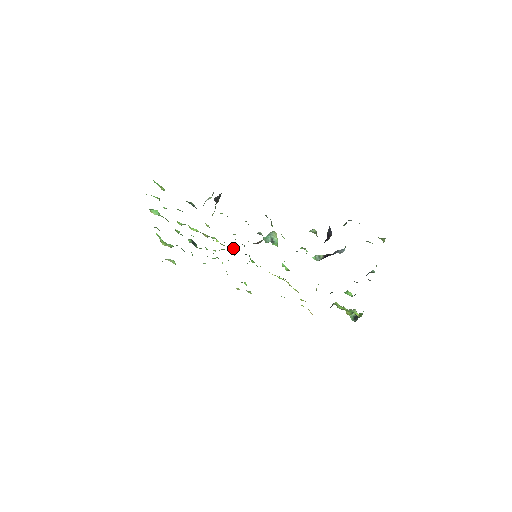
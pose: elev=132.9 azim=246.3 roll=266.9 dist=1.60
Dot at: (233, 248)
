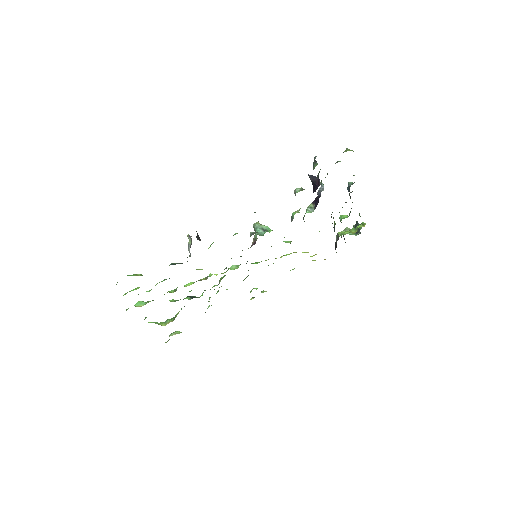
Dot at: (233, 268)
